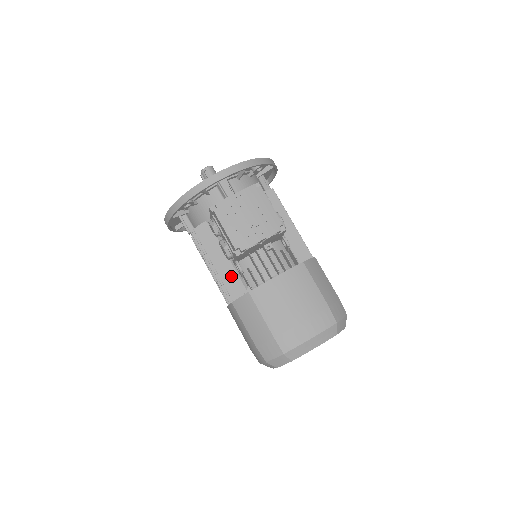
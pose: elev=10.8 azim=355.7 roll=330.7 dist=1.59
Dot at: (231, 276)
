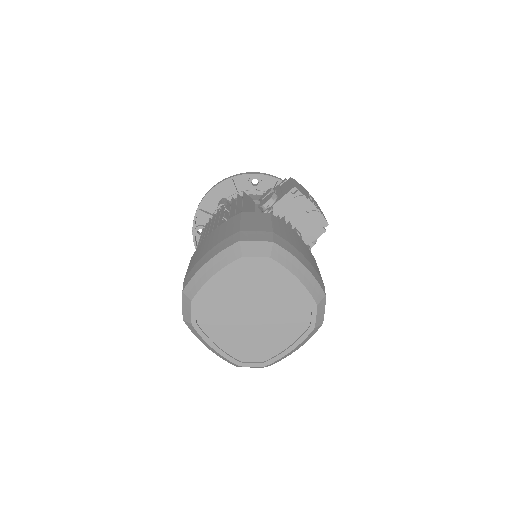
Dot at: occluded
